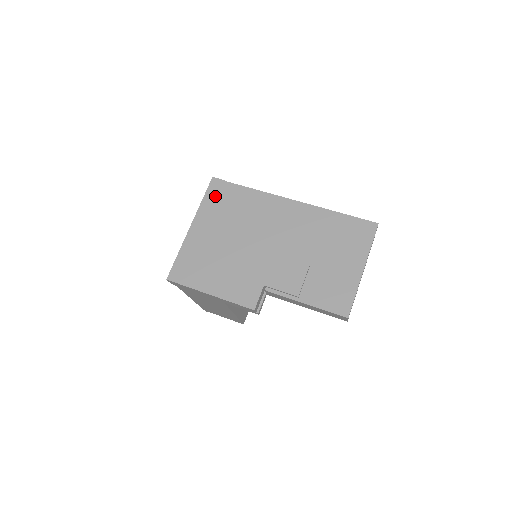
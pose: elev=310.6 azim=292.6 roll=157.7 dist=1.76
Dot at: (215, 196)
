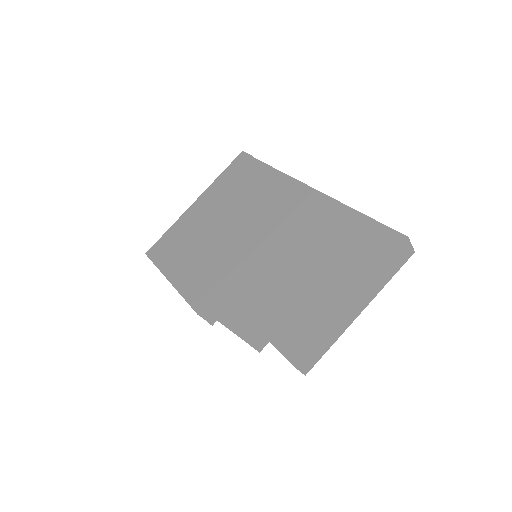
Dot at: (233, 172)
